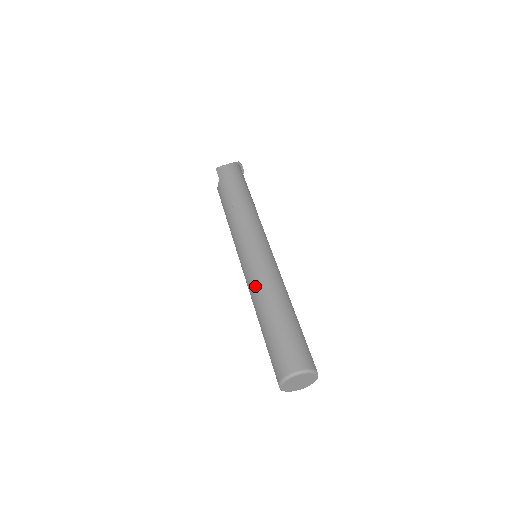
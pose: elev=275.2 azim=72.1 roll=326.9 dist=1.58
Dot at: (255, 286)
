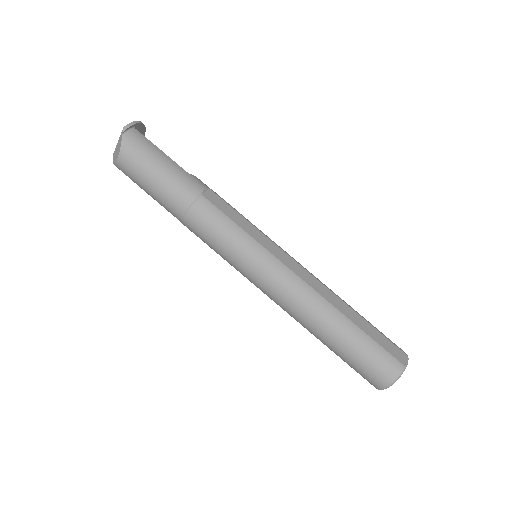
Dot at: (286, 311)
